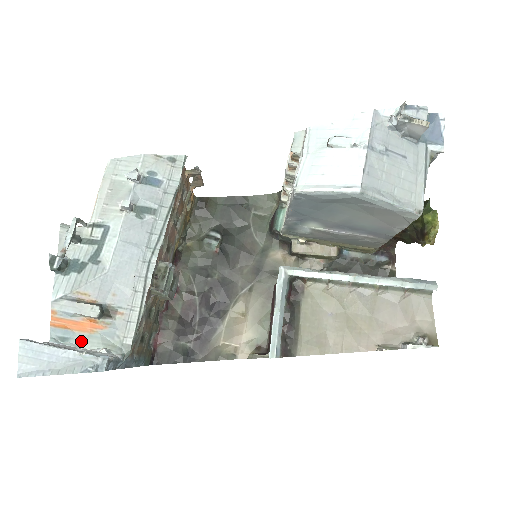
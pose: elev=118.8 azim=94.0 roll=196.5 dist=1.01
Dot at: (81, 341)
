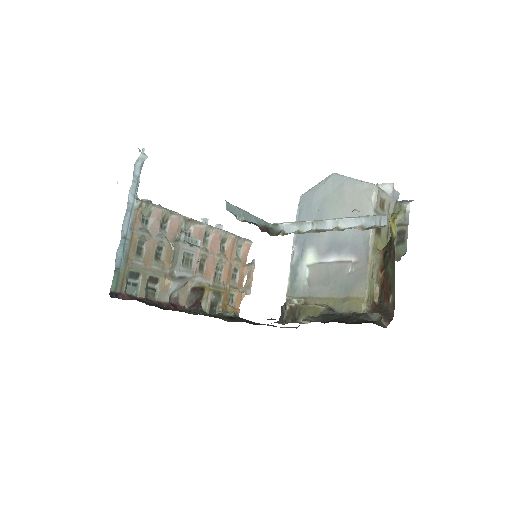
Dot at: occluded
